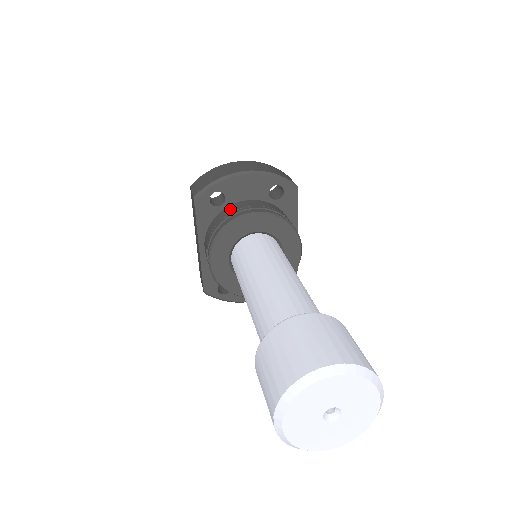
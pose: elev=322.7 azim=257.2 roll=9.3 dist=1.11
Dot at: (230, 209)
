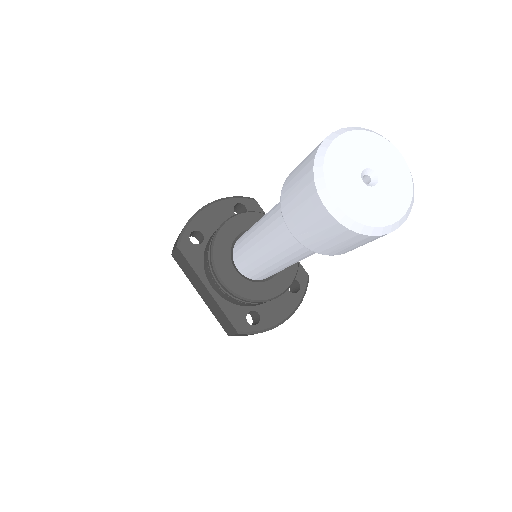
Dot at: (211, 236)
